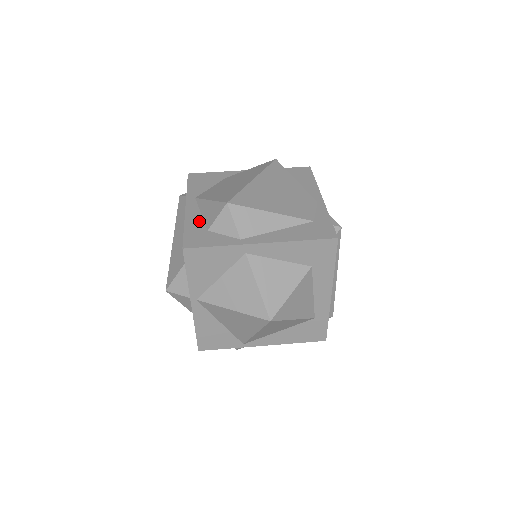
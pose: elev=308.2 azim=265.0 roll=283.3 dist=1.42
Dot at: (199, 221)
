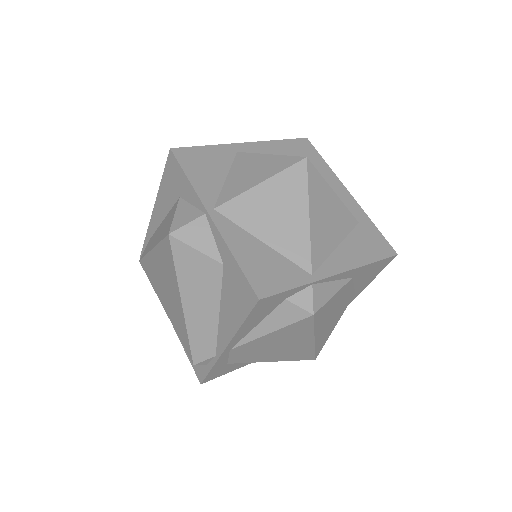
Dot at: occluded
